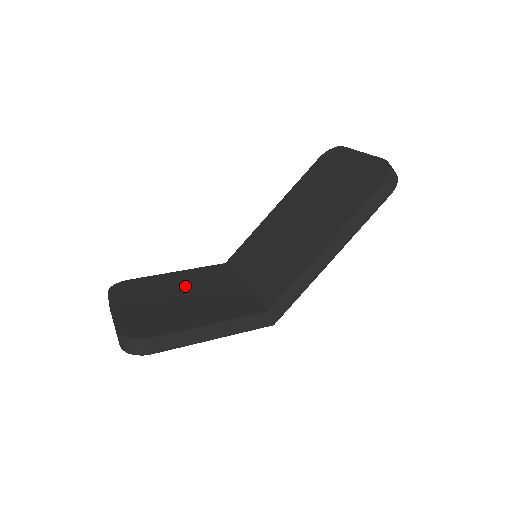
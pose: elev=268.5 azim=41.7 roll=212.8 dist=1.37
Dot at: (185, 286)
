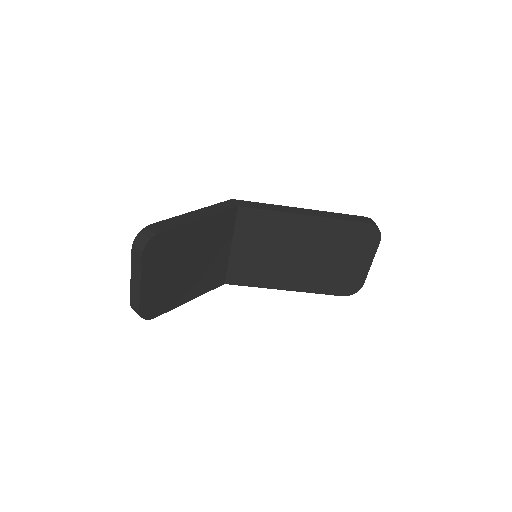
Dot at: (198, 248)
